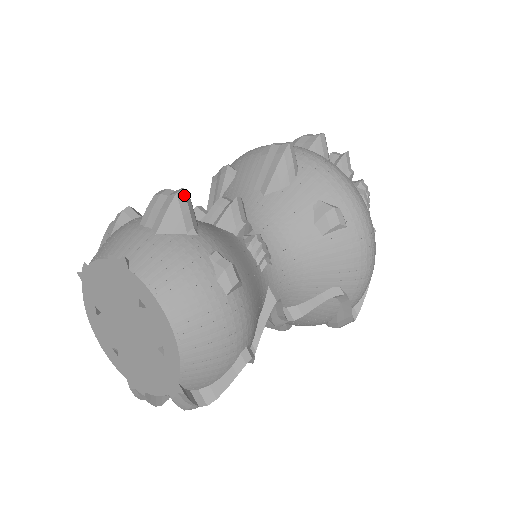
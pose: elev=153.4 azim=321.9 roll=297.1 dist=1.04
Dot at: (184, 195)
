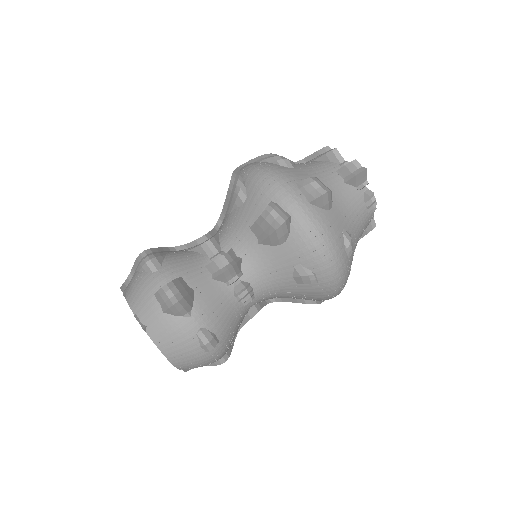
Dot at: (179, 304)
